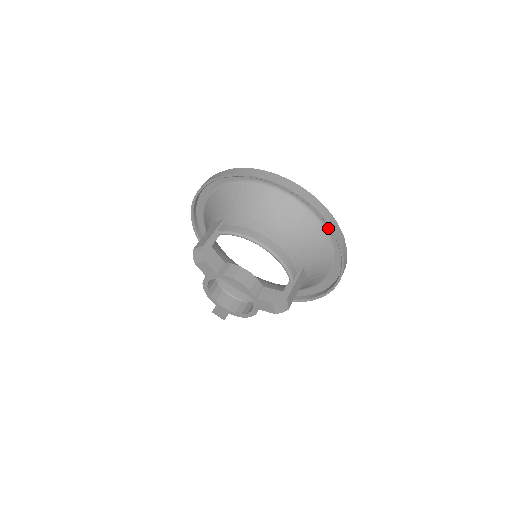
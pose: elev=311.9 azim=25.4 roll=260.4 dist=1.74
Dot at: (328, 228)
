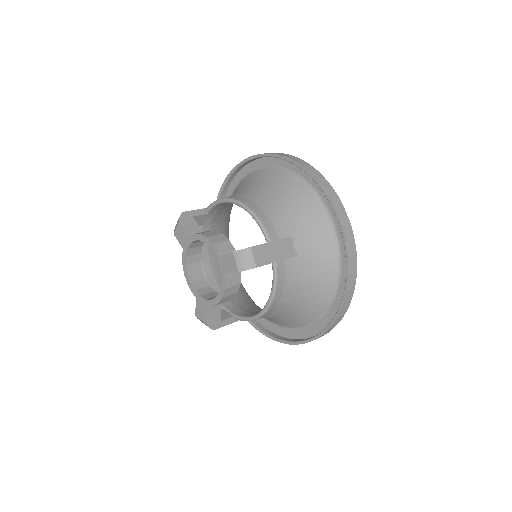
Dot at: (322, 194)
